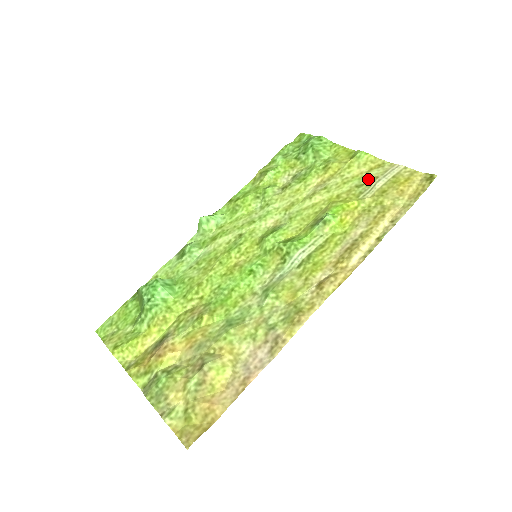
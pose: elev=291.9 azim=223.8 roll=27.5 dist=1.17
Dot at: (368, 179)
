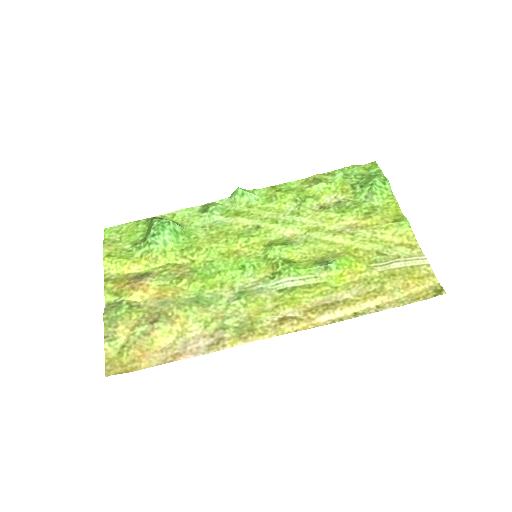
Dot at: (391, 252)
